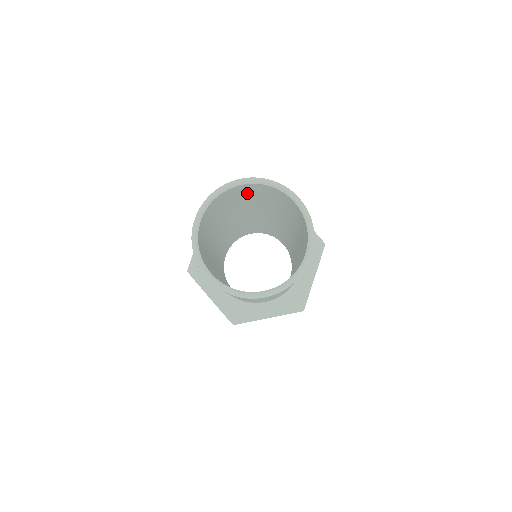
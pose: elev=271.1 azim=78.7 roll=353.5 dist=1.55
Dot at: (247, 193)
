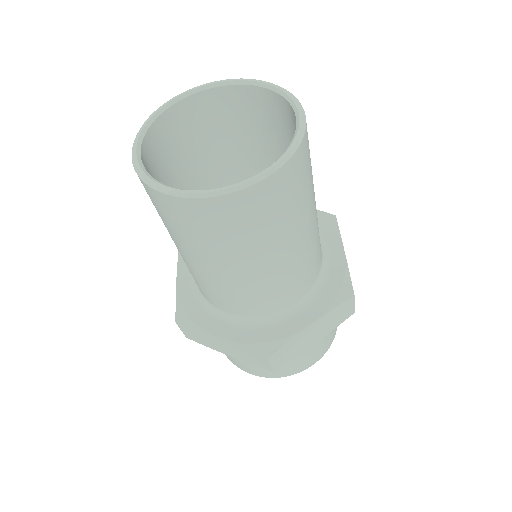
Dot at: (264, 124)
